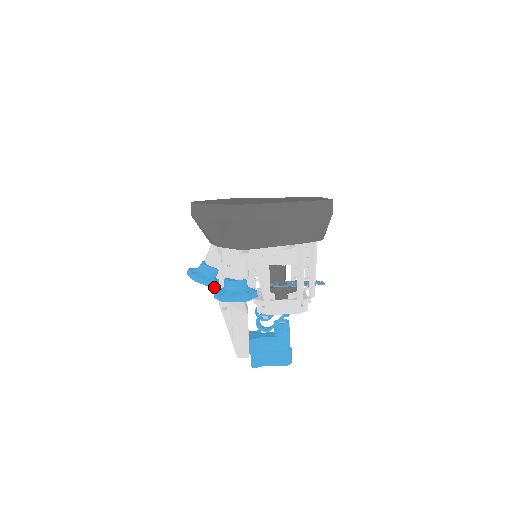
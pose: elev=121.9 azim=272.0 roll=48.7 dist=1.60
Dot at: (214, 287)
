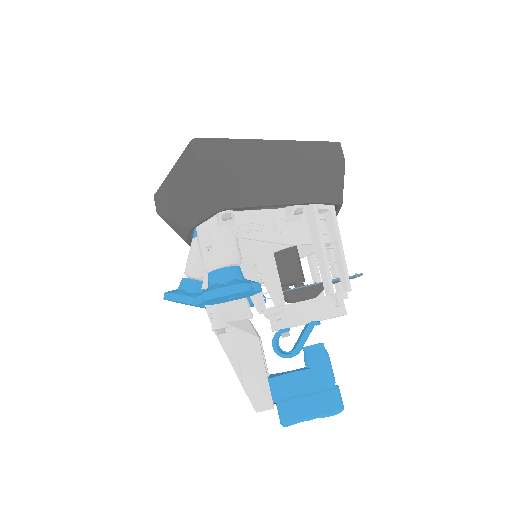
Dot at: occluded
